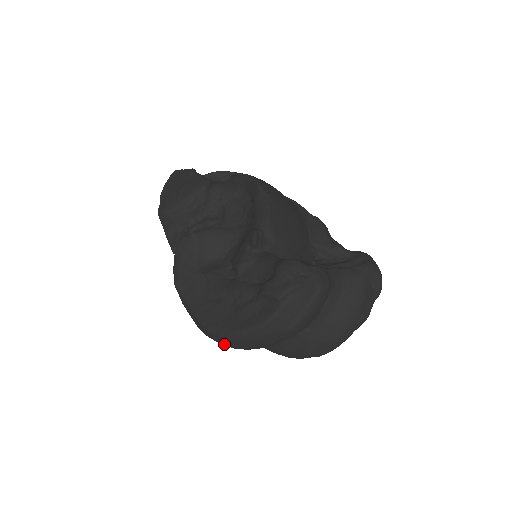
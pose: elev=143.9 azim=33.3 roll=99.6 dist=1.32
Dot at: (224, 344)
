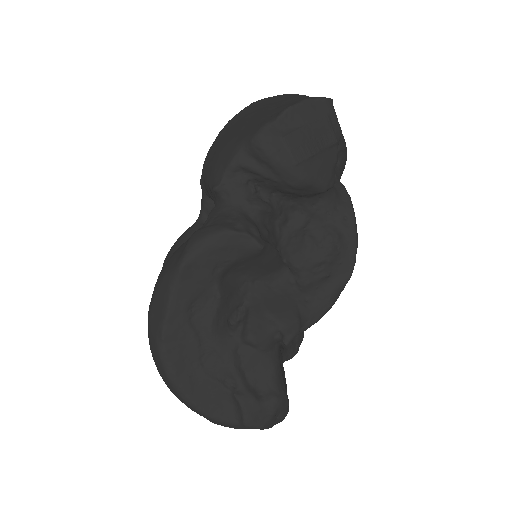
Dot at: (155, 362)
